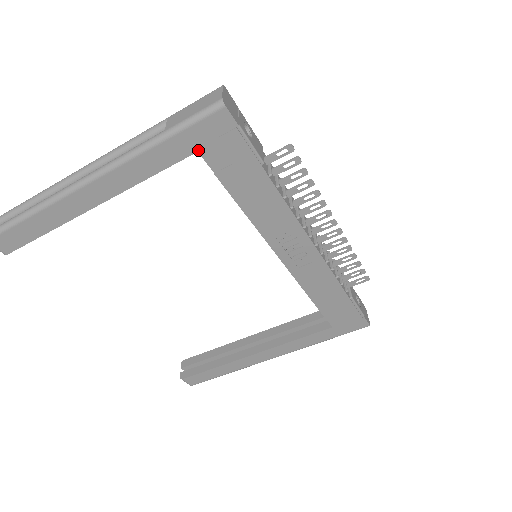
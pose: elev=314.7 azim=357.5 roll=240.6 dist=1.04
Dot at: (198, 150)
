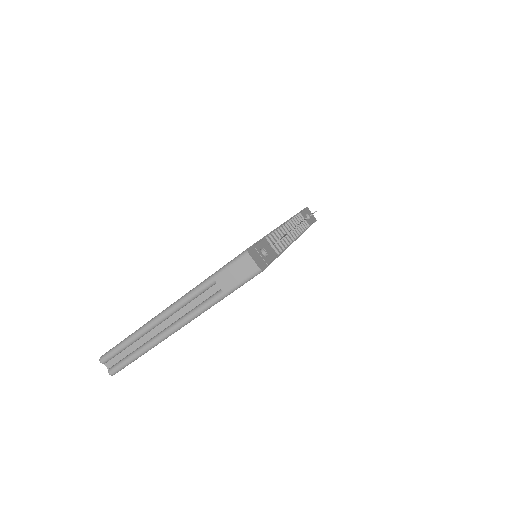
Dot at: occluded
